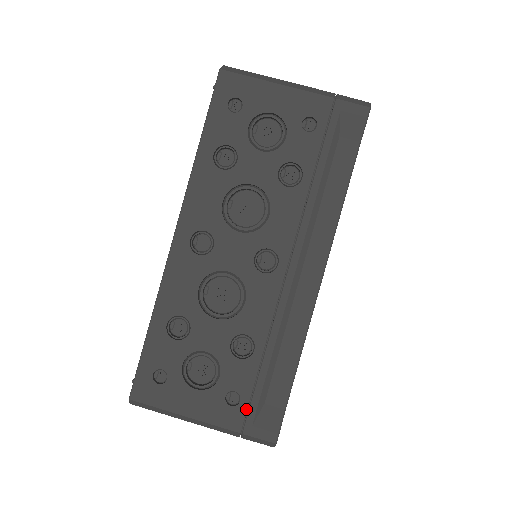
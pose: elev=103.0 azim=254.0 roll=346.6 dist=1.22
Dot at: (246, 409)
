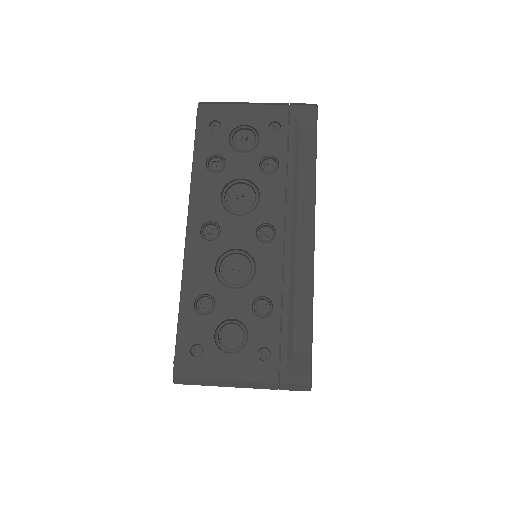
Dot at: (278, 360)
